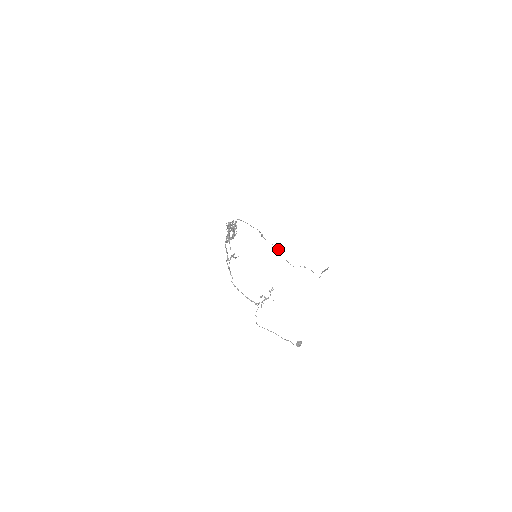
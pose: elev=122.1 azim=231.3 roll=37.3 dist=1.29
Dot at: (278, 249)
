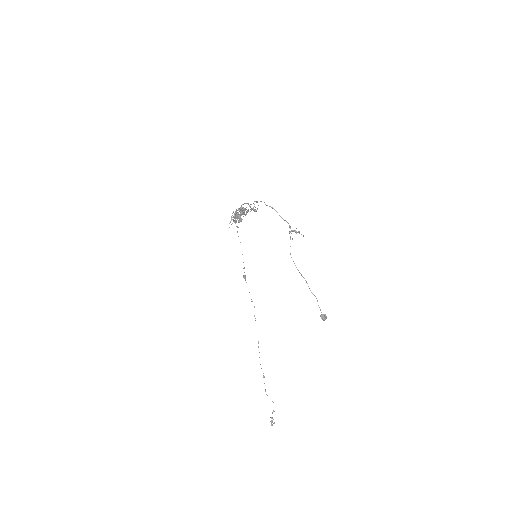
Dot at: (254, 307)
